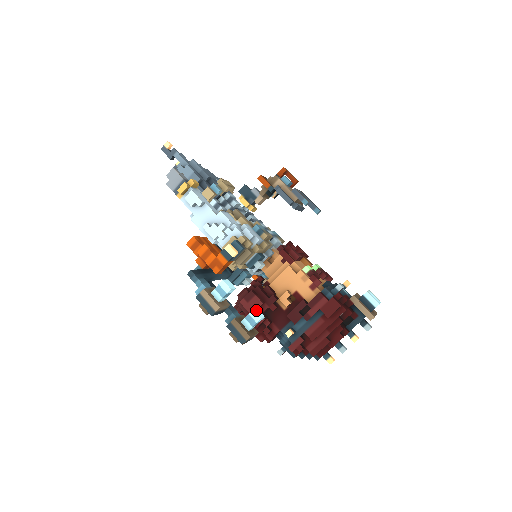
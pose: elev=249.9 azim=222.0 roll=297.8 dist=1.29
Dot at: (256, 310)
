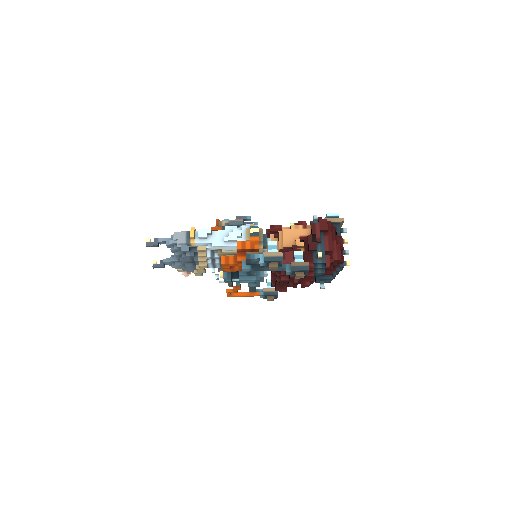
Dot at: (295, 252)
